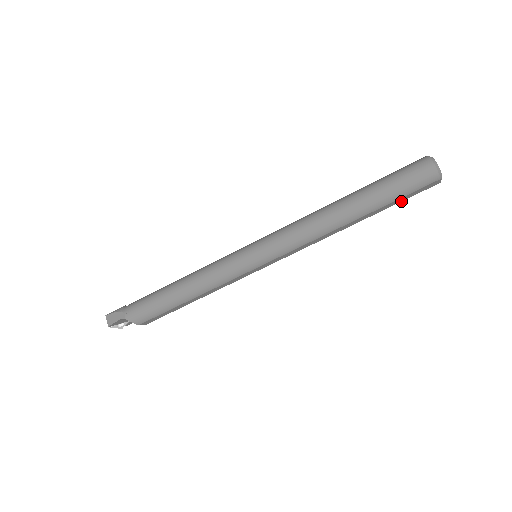
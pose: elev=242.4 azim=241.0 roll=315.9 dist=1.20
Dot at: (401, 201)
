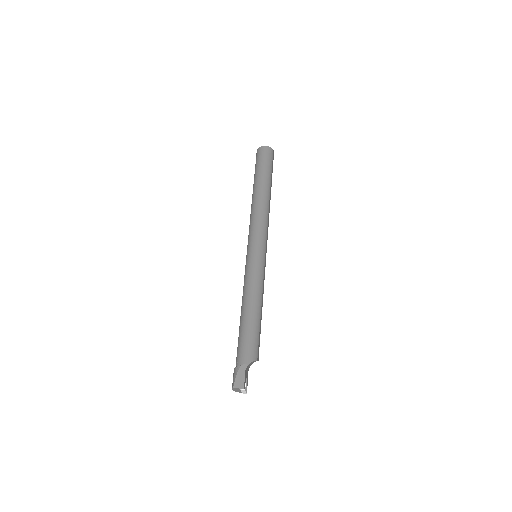
Dot at: (272, 172)
